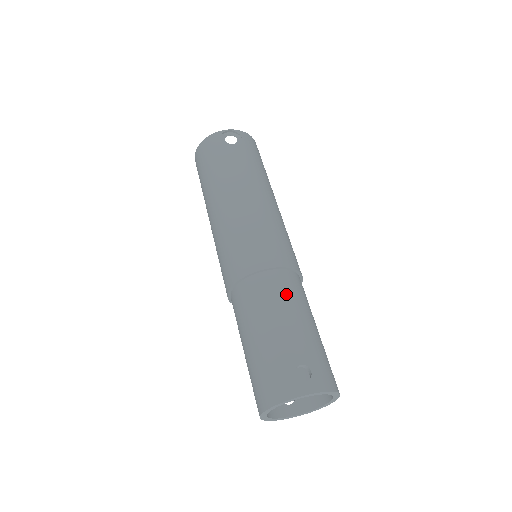
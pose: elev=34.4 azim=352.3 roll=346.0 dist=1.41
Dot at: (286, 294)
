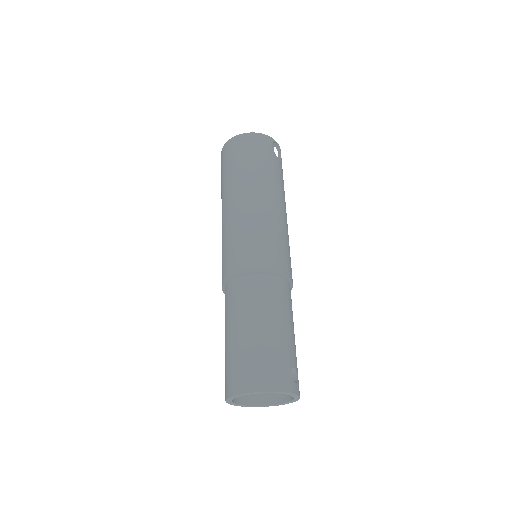
Dot at: (291, 306)
